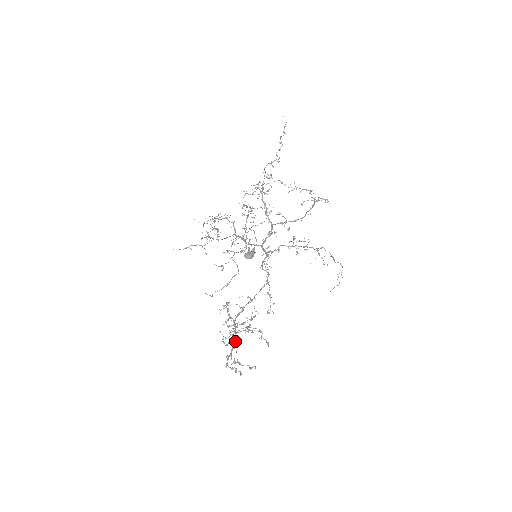
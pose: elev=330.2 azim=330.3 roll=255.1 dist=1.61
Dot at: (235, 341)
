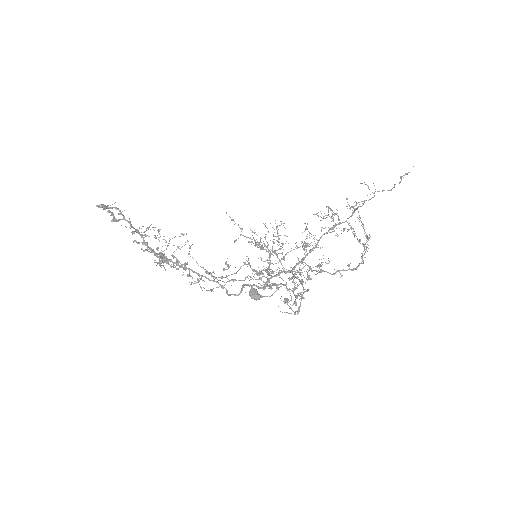
Dot at: occluded
